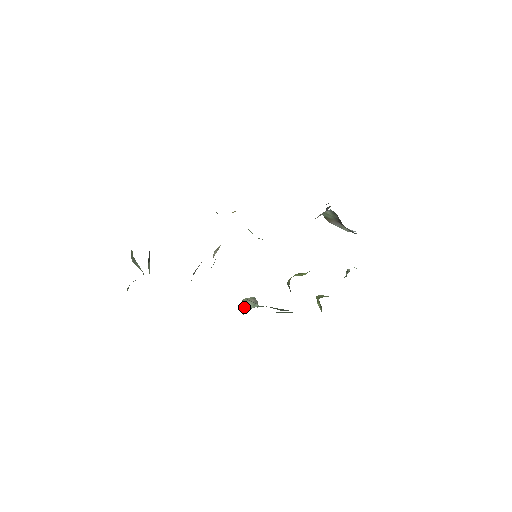
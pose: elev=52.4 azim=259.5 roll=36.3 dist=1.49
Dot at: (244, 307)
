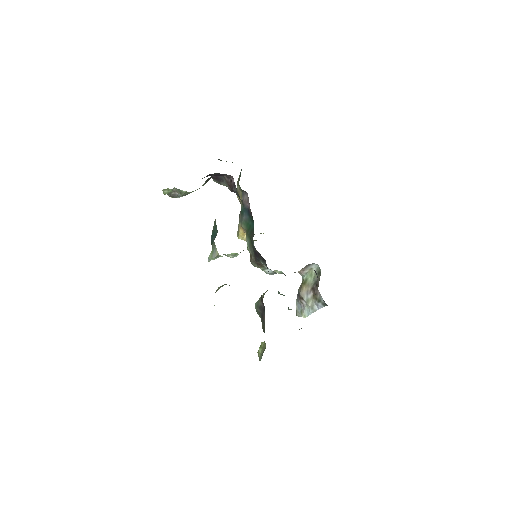
Dot at: (222, 286)
